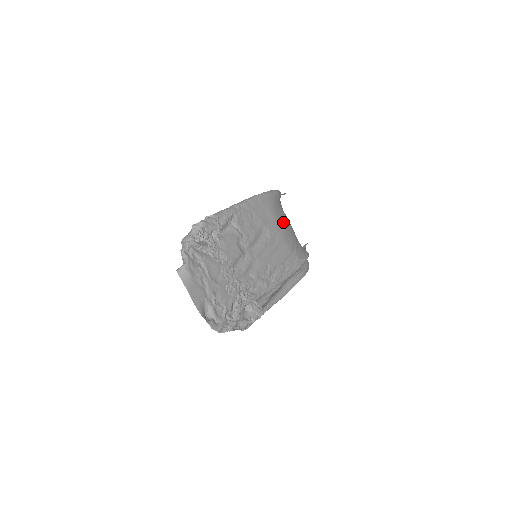
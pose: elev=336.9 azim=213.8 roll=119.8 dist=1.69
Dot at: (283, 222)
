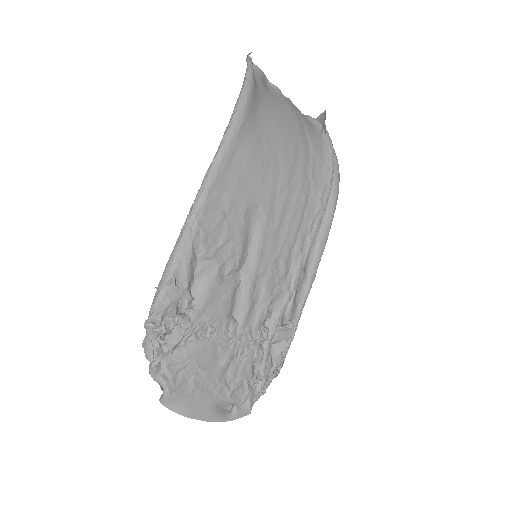
Dot at: (277, 152)
